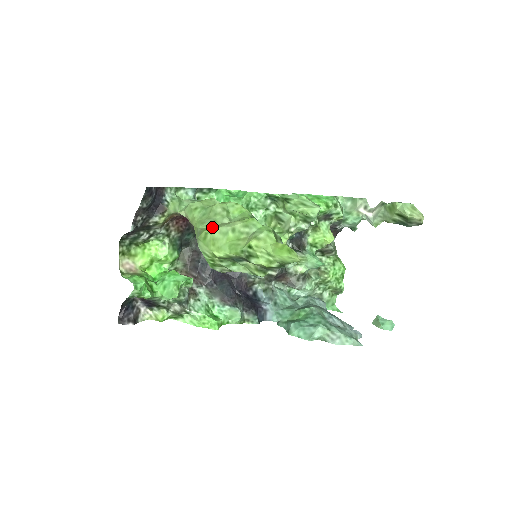
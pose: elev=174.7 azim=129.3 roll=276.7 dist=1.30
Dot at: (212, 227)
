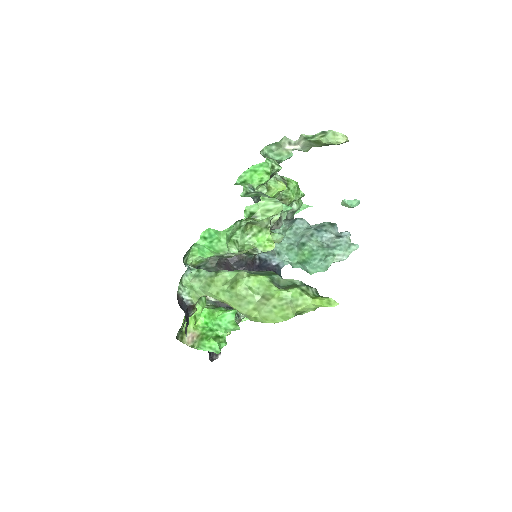
Dot at: (252, 308)
